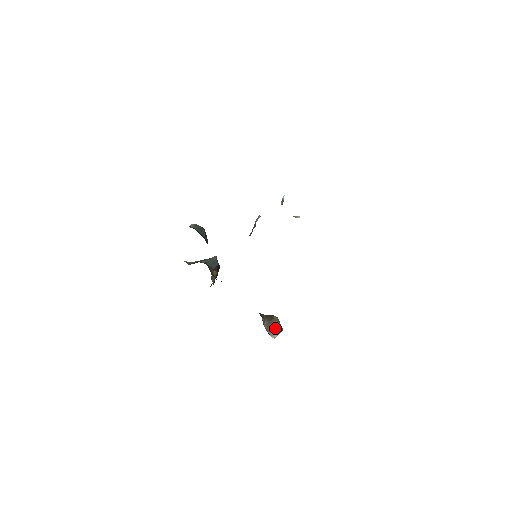
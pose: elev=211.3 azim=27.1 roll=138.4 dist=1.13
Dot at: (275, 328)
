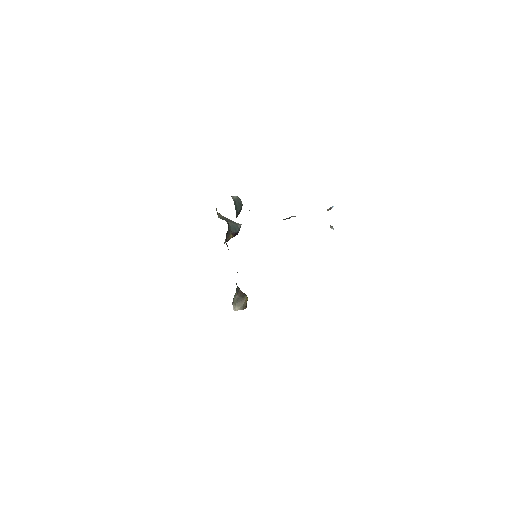
Dot at: (240, 304)
